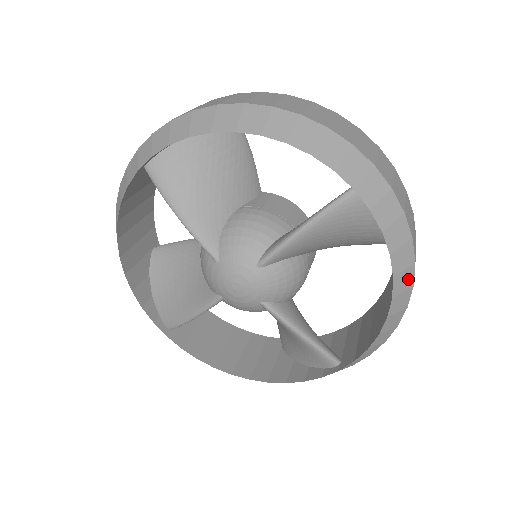
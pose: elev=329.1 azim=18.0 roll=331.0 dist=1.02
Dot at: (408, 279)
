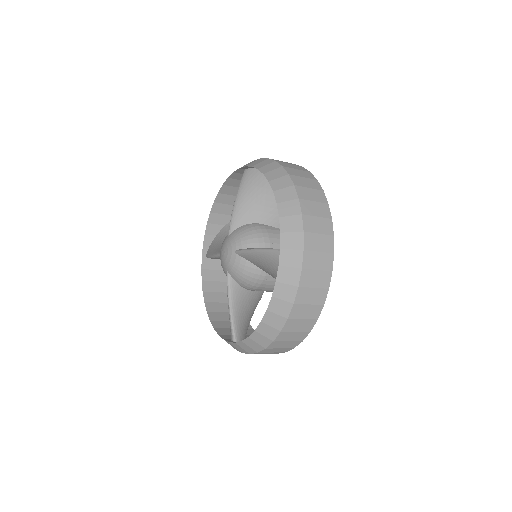
Dot at: (278, 323)
